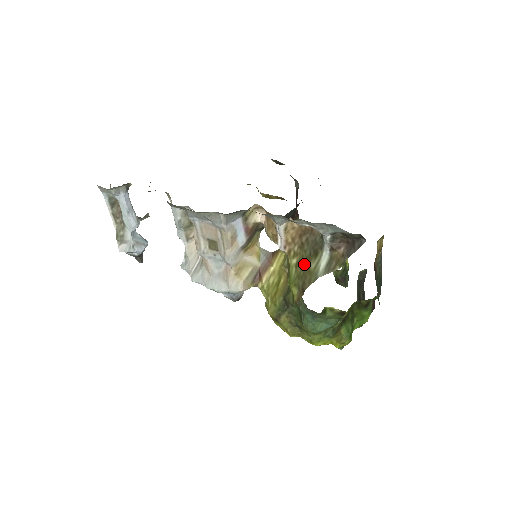
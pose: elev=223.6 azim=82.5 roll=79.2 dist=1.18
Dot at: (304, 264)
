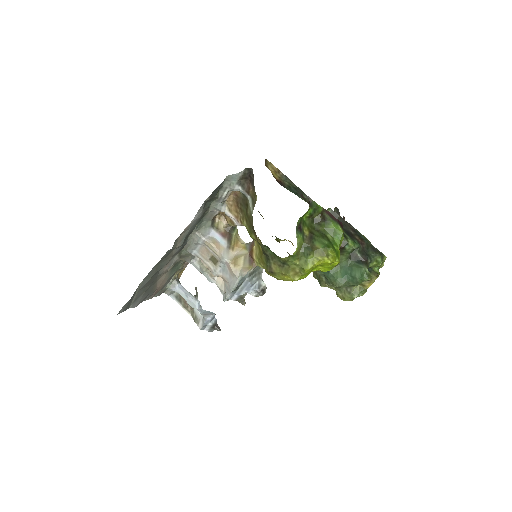
Dot at: (247, 217)
